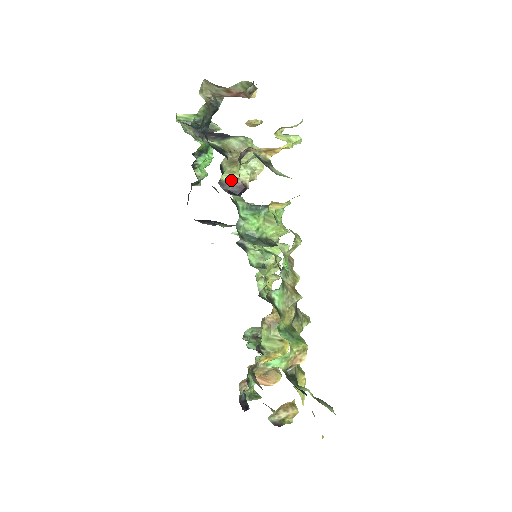
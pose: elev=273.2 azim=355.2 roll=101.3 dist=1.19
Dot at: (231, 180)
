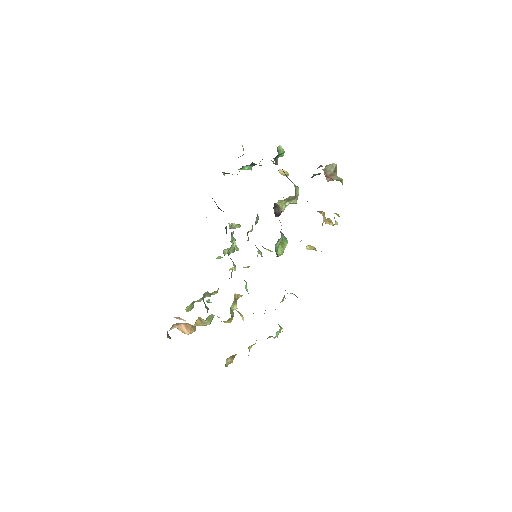
Dot at: (279, 206)
